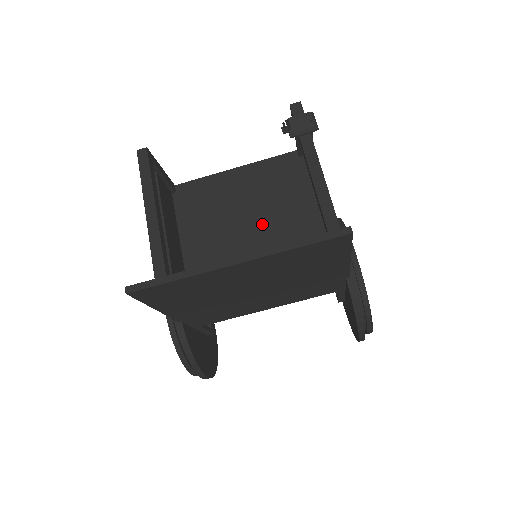
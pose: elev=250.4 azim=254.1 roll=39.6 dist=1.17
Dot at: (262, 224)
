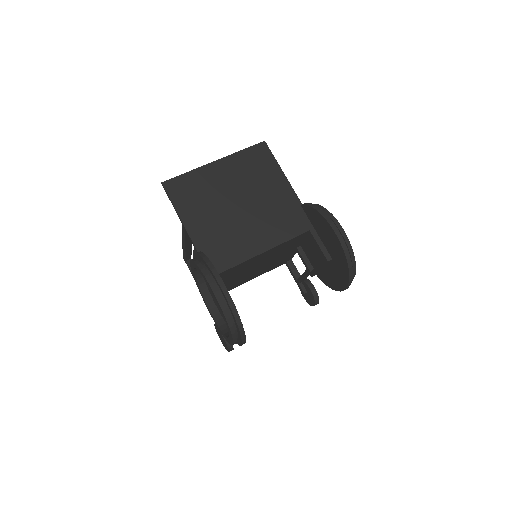
Dot at: occluded
